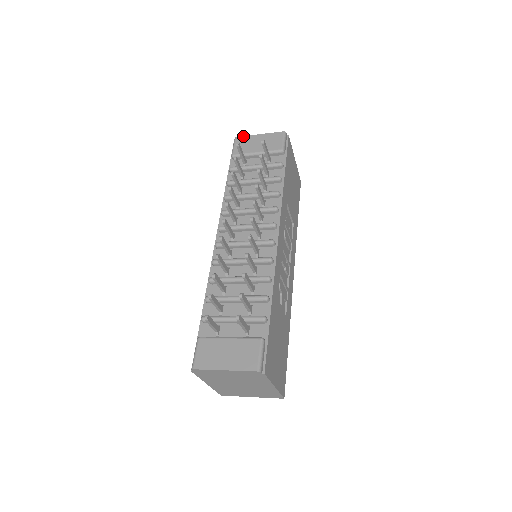
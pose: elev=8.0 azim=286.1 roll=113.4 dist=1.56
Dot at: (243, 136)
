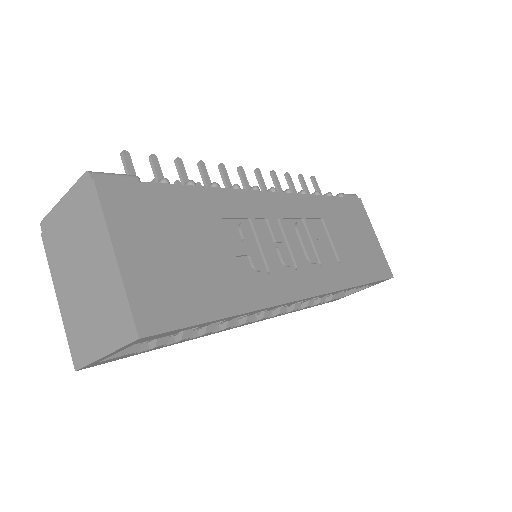
Dot at: occluded
